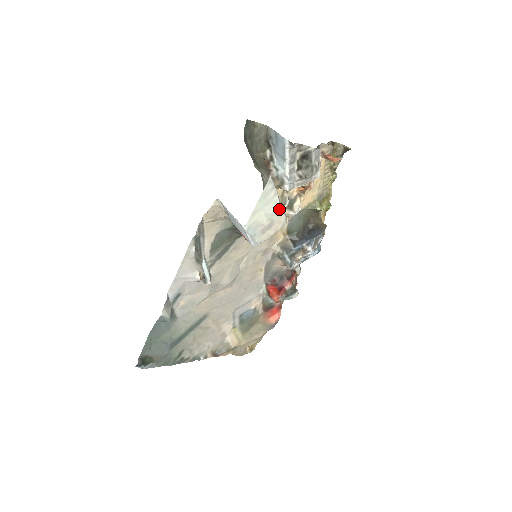
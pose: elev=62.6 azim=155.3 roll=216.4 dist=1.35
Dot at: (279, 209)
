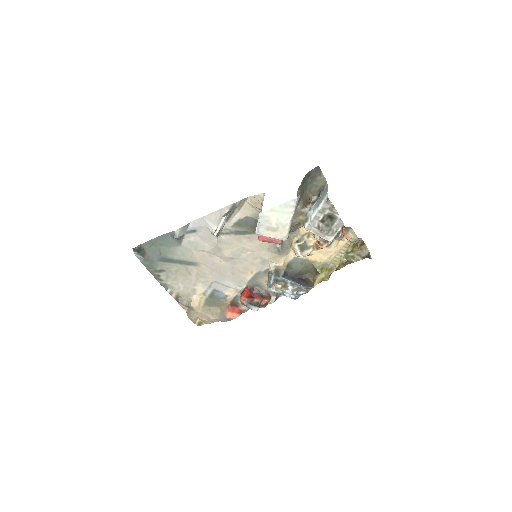
Dot at: (287, 225)
